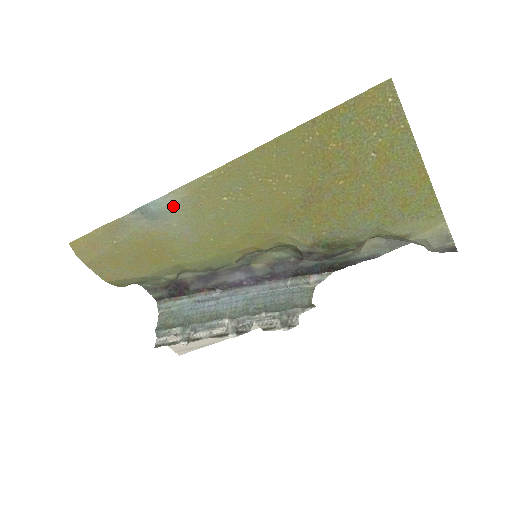
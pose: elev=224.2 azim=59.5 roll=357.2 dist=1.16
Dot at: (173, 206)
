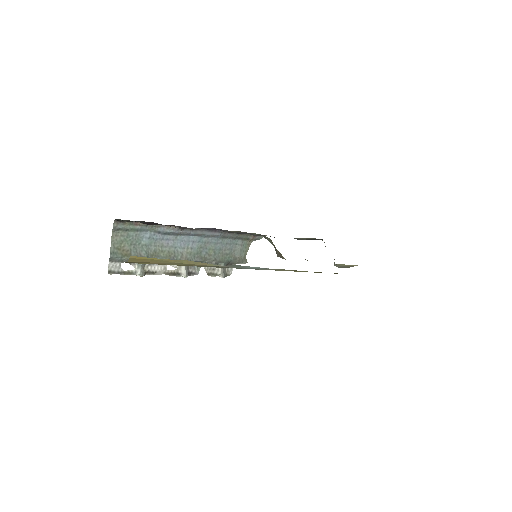
Dot at: occluded
